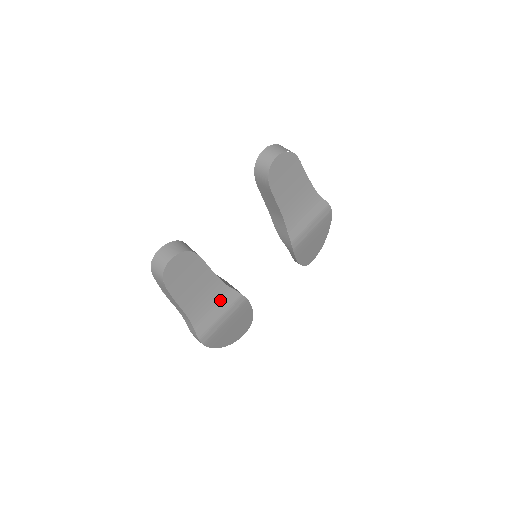
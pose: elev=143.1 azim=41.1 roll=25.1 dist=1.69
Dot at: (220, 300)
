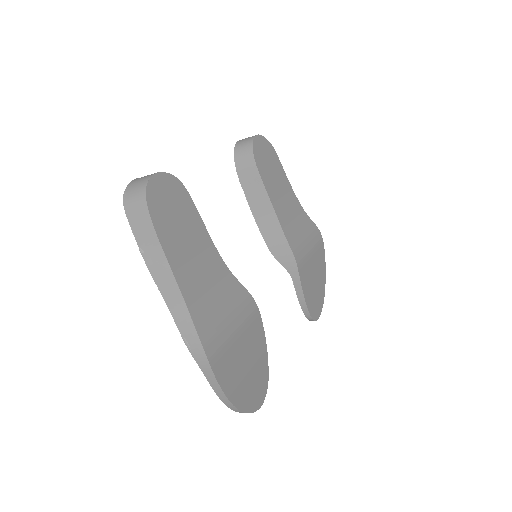
Dot at: (224, 290)
